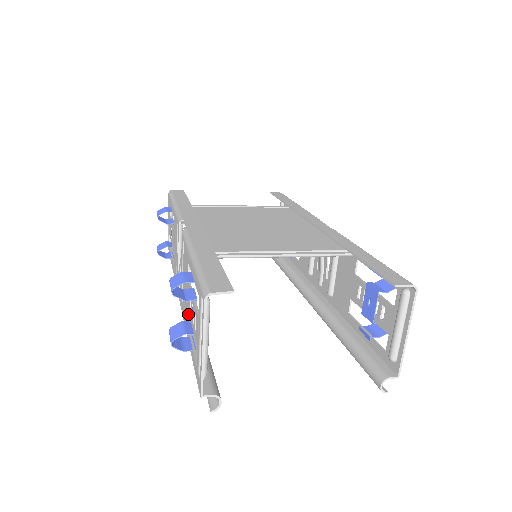
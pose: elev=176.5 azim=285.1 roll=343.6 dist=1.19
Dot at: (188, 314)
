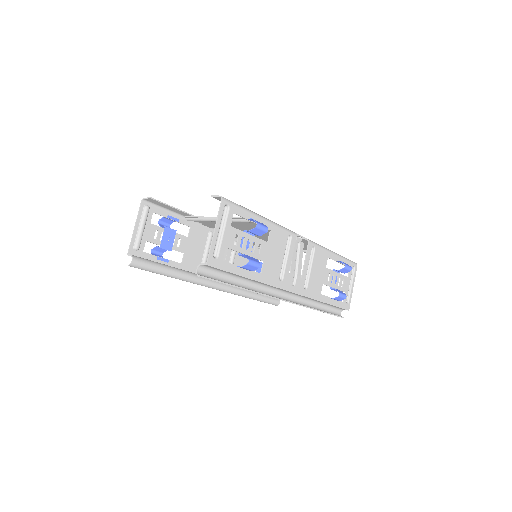
Dot at: (183, 259)
